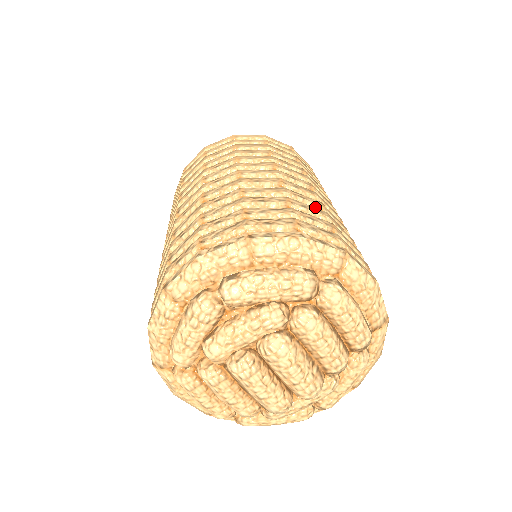
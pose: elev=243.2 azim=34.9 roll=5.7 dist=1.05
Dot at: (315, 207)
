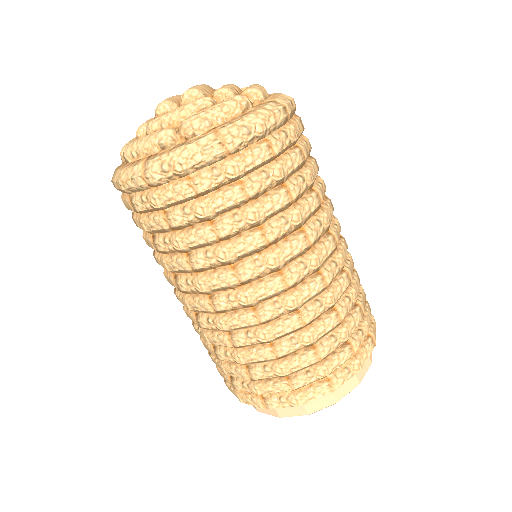
Dot at: occluded
